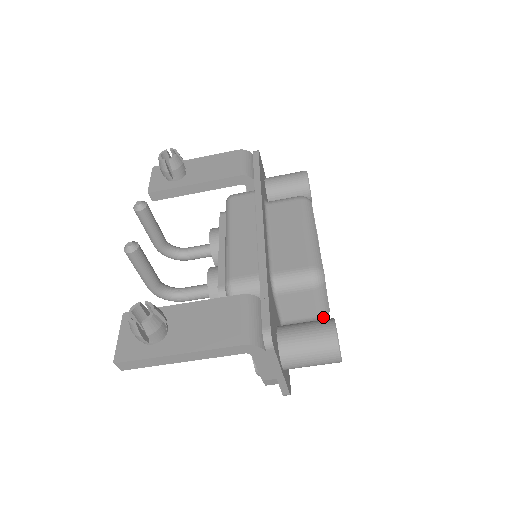
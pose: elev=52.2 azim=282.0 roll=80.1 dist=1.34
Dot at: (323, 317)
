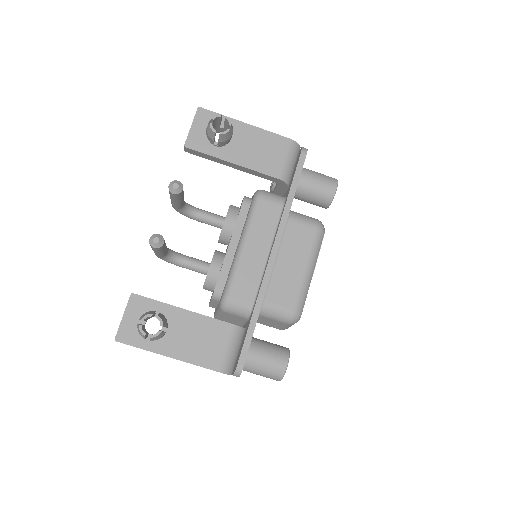
Dot at: occluded
